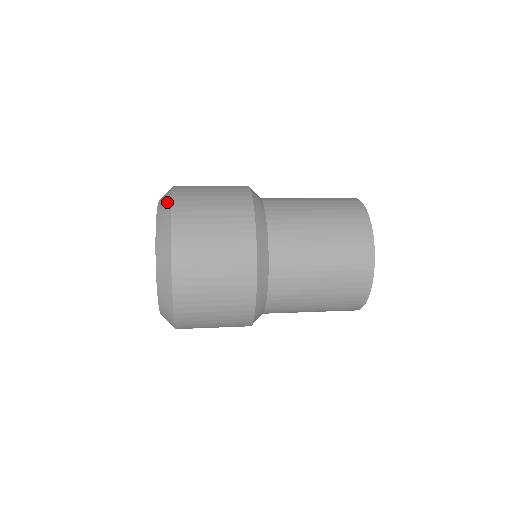
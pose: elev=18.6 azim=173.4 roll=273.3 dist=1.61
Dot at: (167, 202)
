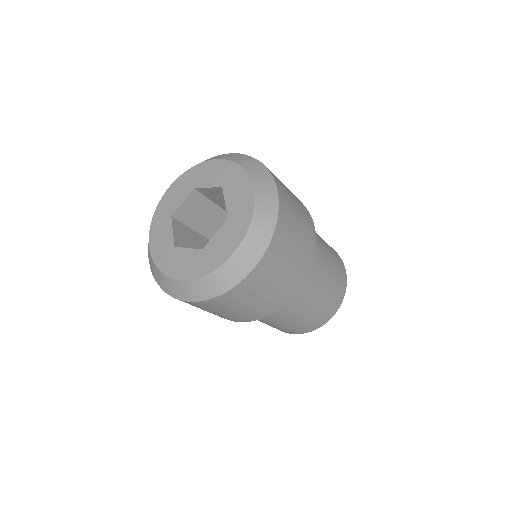
Dot at: (254, 162)
